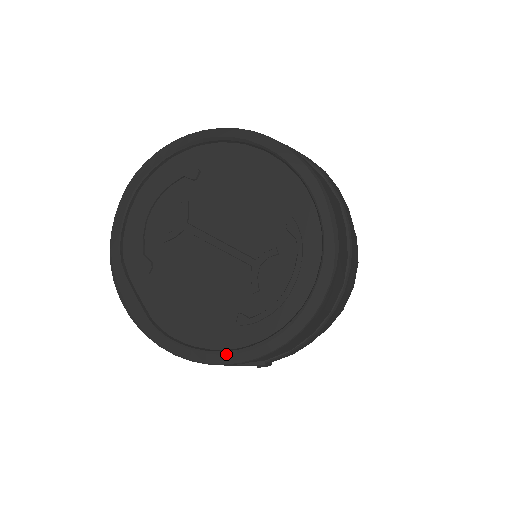
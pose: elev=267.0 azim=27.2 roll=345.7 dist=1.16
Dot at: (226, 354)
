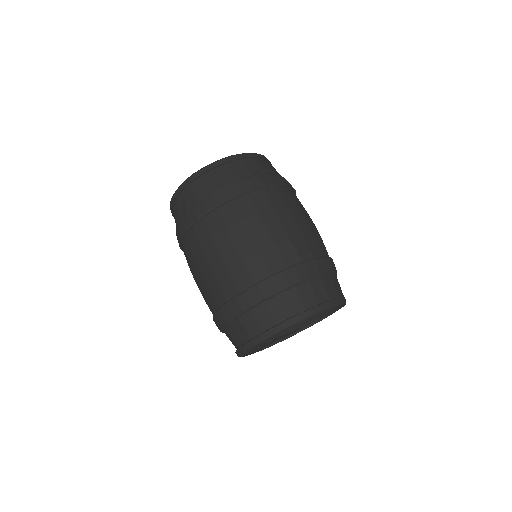
Dot at: occluded
